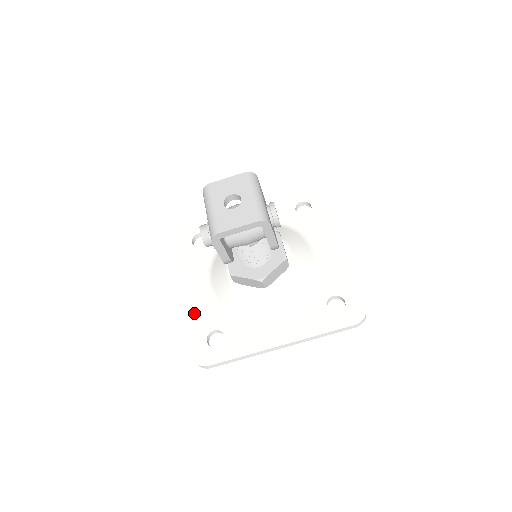
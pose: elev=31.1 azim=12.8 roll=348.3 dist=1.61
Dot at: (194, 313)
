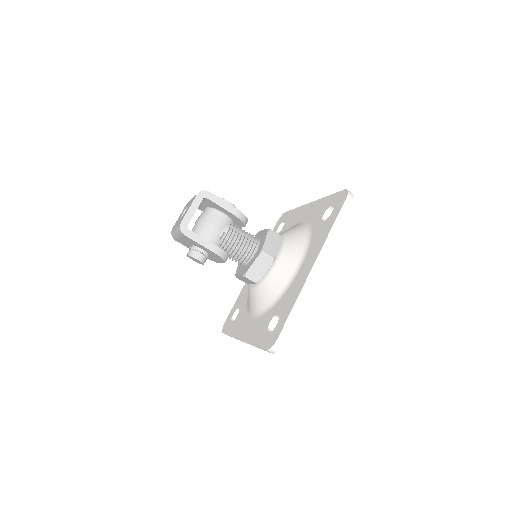
Dot at: (252, 337)
